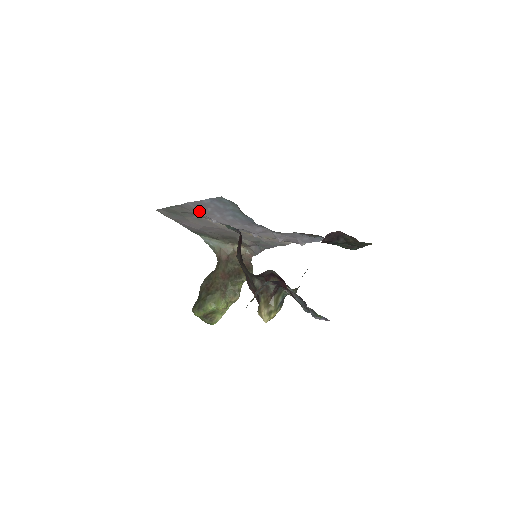
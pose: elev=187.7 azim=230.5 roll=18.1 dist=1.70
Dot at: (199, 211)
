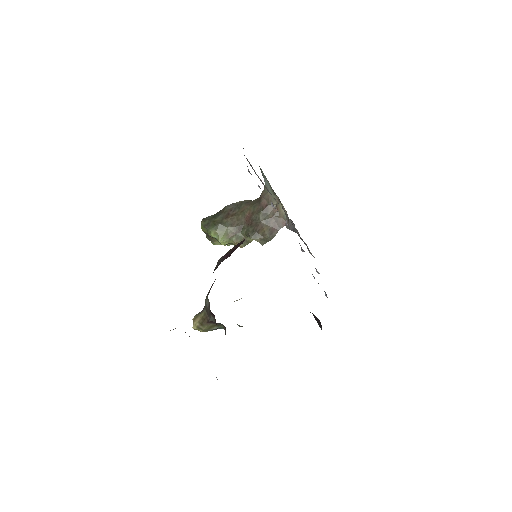
Dot at: occluded
